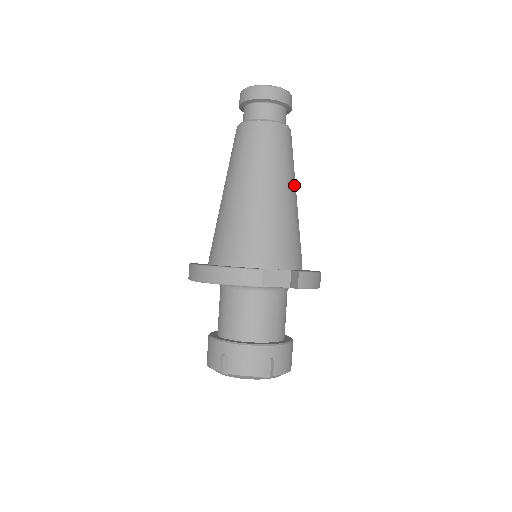
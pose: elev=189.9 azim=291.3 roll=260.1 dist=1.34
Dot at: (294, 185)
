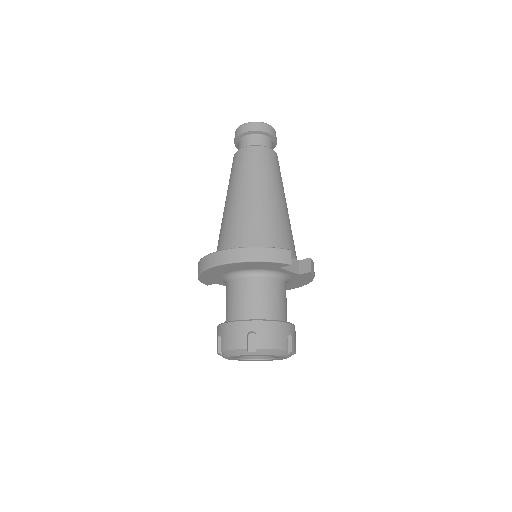
Dot at: occluded
